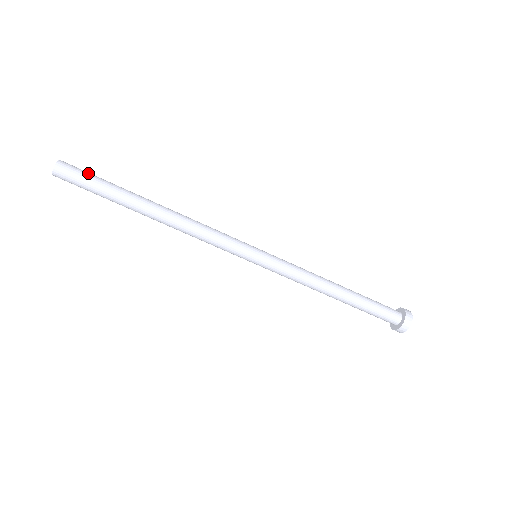
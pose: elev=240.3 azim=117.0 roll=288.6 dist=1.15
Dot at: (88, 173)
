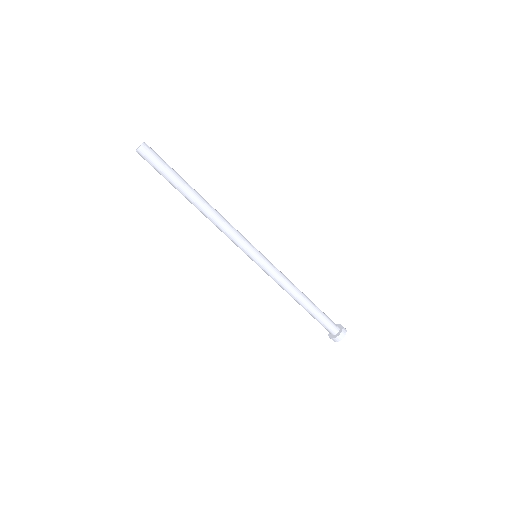
Dot at: occluded
